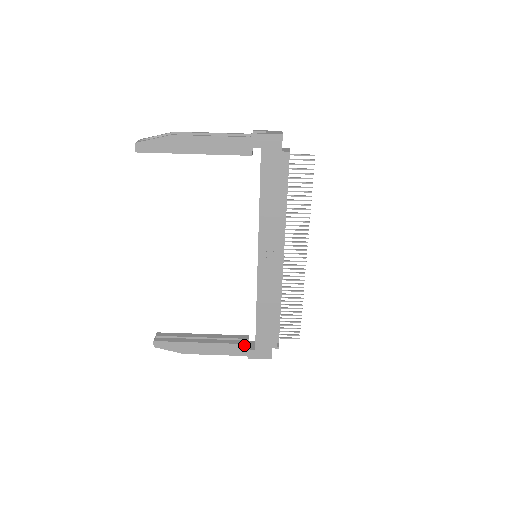
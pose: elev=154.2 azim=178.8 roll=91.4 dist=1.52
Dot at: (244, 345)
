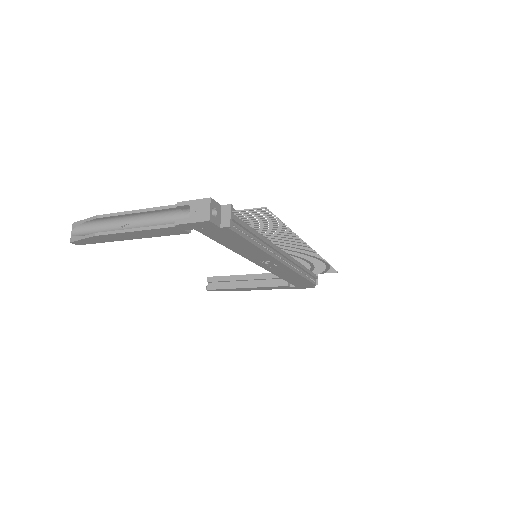
Dot at: (284, 286)
